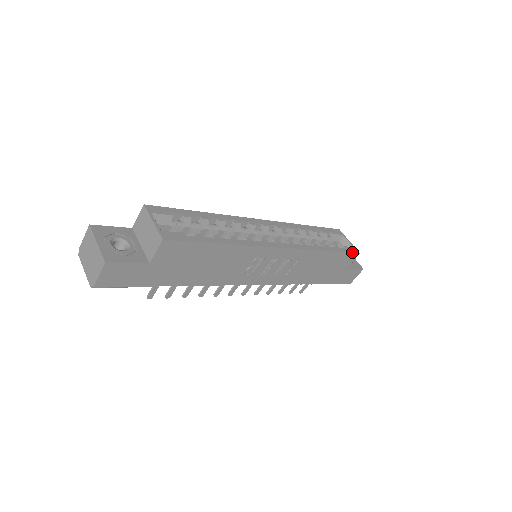
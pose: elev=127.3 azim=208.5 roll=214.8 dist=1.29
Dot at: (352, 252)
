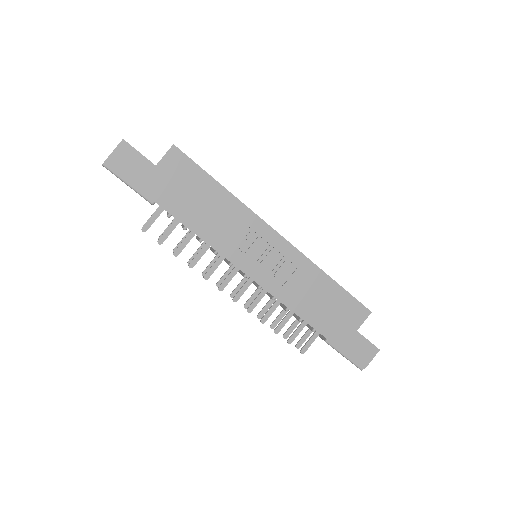
Dot at: occluded
